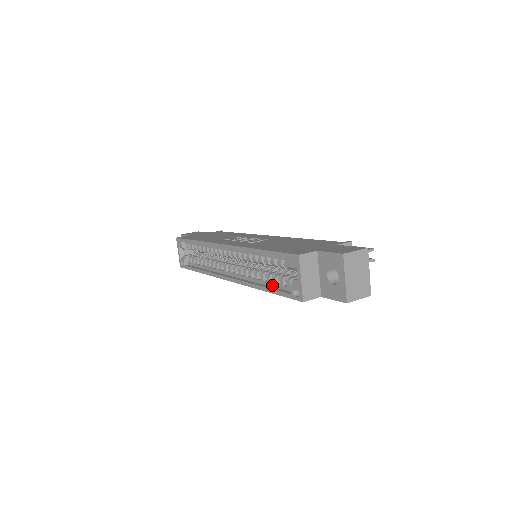
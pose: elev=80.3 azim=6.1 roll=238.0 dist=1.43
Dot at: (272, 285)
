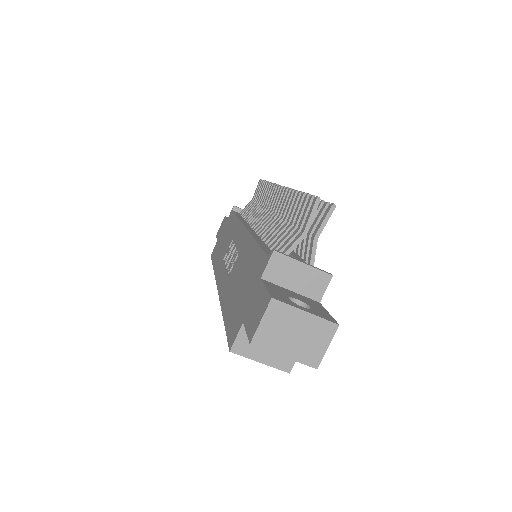
Dot at: occluded
